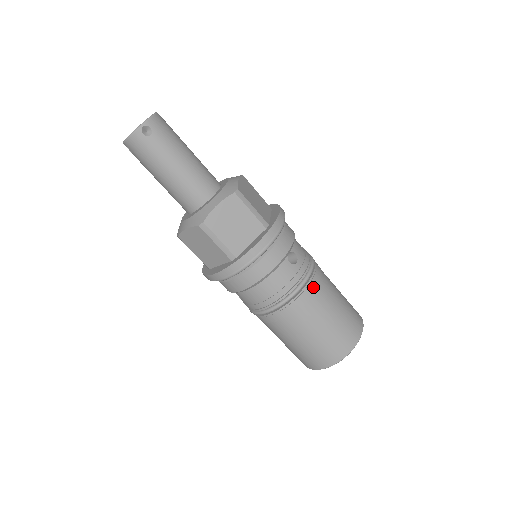
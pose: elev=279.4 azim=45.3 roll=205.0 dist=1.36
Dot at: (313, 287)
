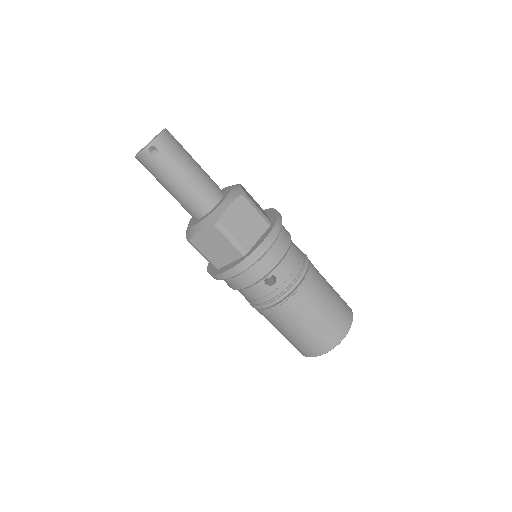
Dot at: occluded
